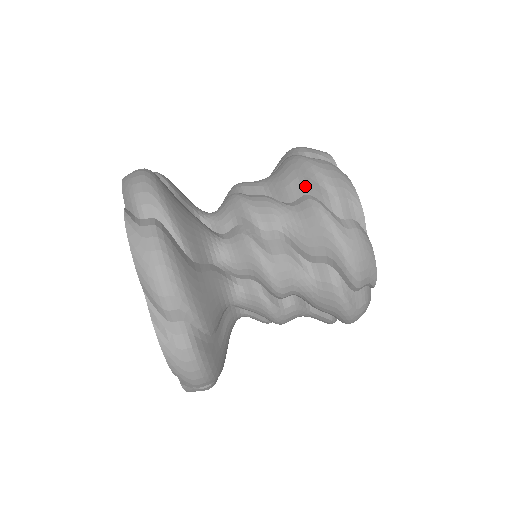
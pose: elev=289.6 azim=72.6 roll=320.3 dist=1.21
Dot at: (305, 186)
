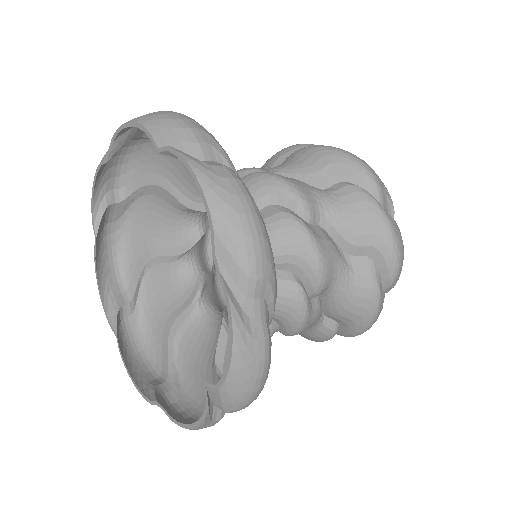
Dot at: (341, 173)
